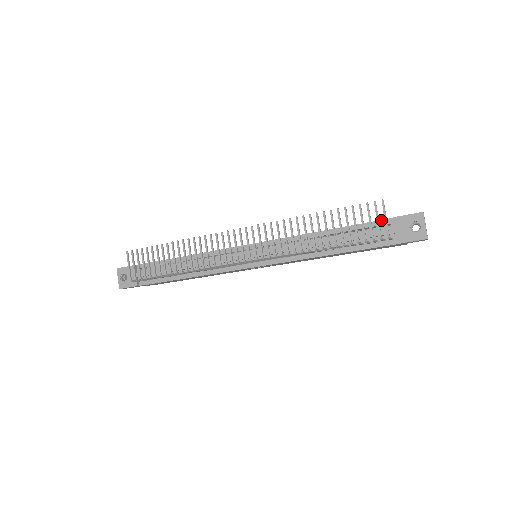
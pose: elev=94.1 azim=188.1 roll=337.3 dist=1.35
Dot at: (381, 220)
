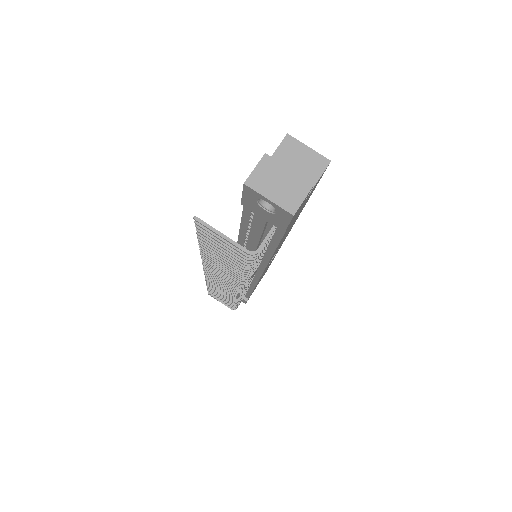
Dot at: (243, 207)
